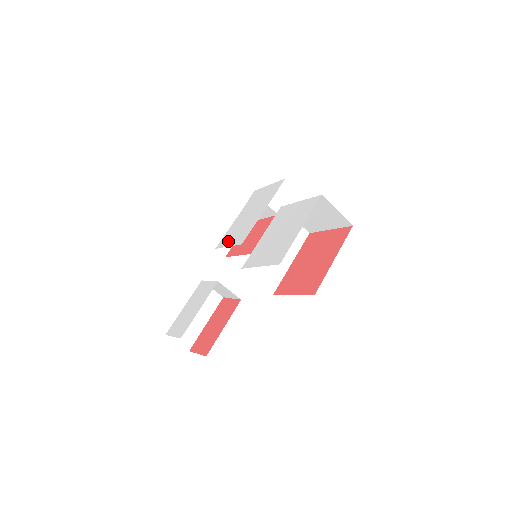
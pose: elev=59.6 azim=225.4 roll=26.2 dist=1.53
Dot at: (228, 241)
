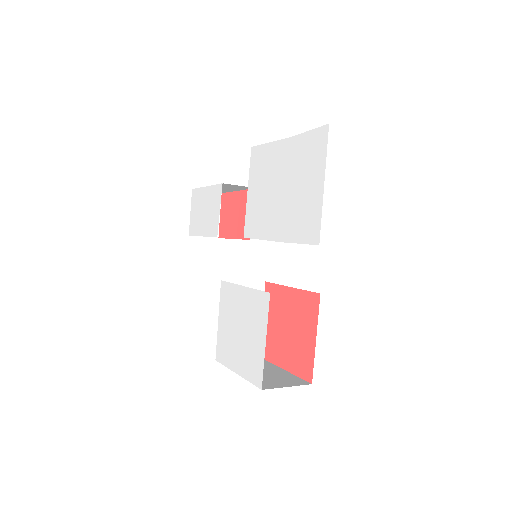
Dot at: (253, 181)
